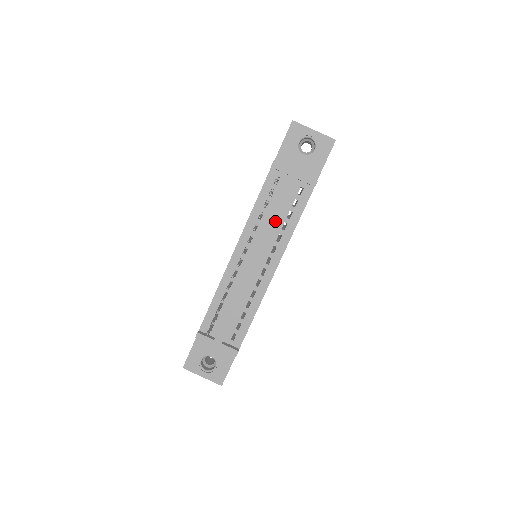
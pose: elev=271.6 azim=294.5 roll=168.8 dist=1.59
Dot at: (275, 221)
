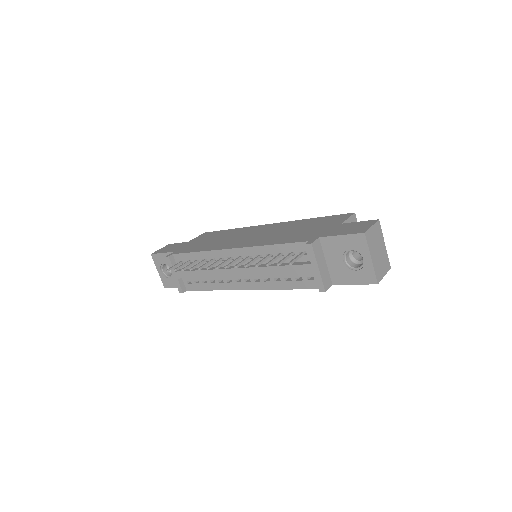
Dot at: (272, 272)
